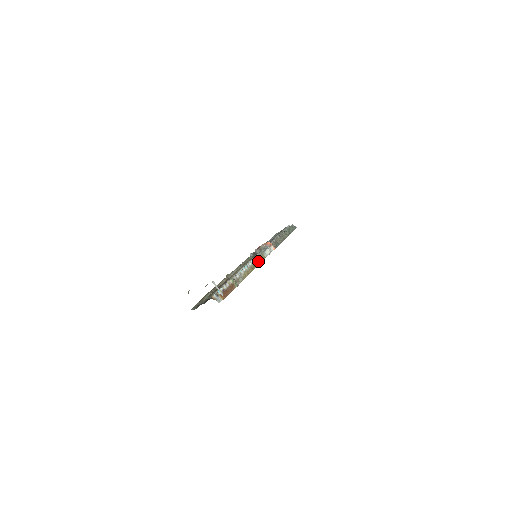
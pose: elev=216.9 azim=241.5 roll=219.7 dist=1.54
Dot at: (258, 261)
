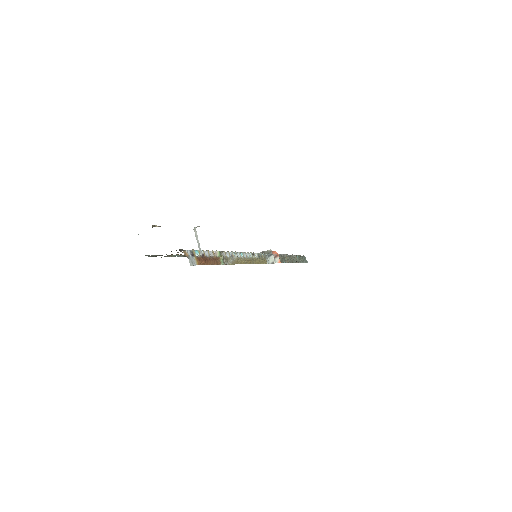
Dot at: (258, 260)
